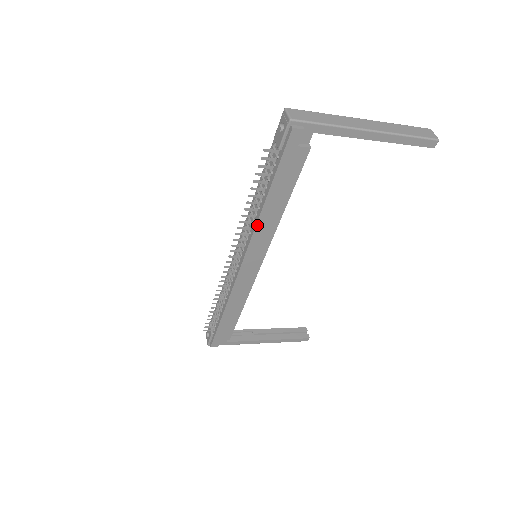
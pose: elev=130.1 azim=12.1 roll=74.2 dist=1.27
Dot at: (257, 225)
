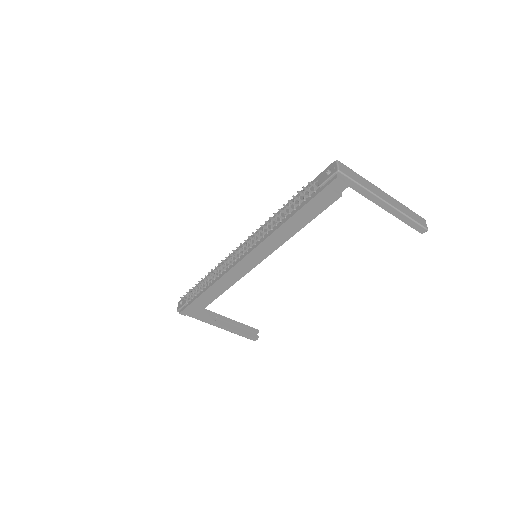
Dot at: (273, 233)
